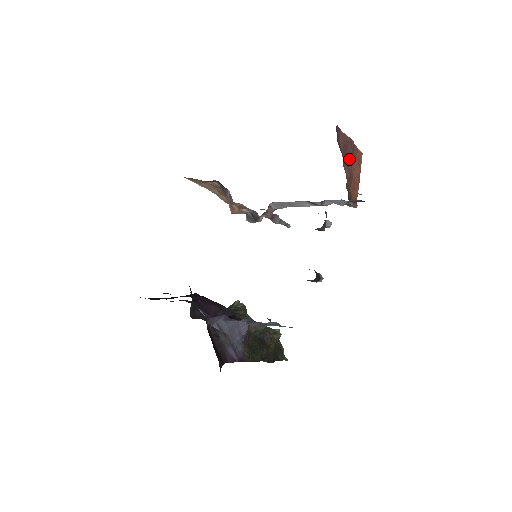
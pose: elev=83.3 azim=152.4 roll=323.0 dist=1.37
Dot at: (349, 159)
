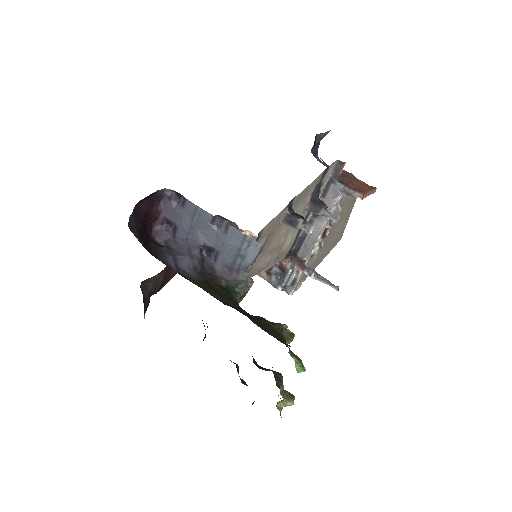
Dot at: (343, 175)
